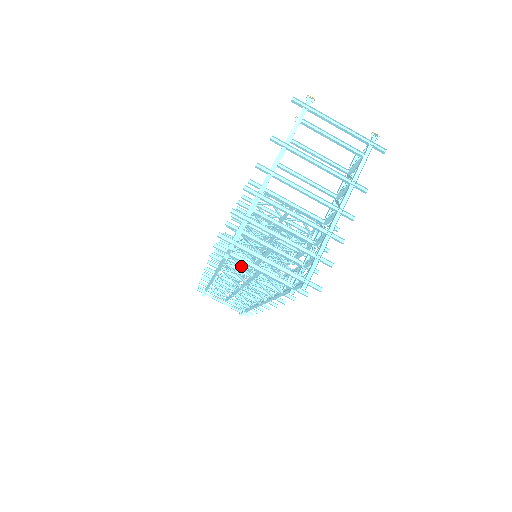
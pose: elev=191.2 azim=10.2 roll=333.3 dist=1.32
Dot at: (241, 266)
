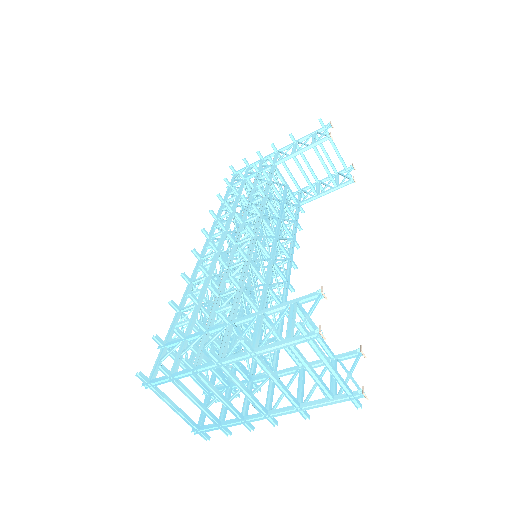
Dot at: occluded
